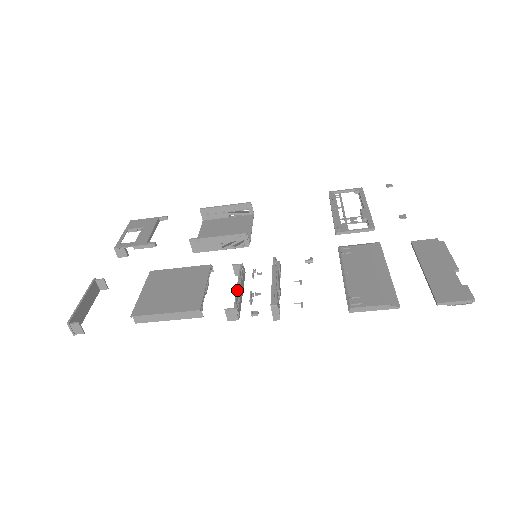
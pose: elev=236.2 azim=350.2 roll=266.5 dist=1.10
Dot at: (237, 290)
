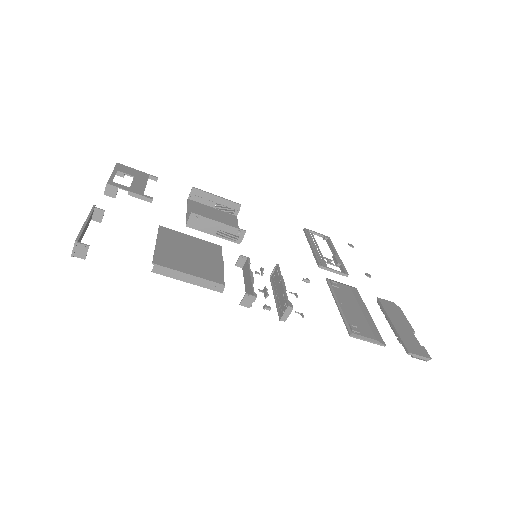
Dot at: (252, 280)
